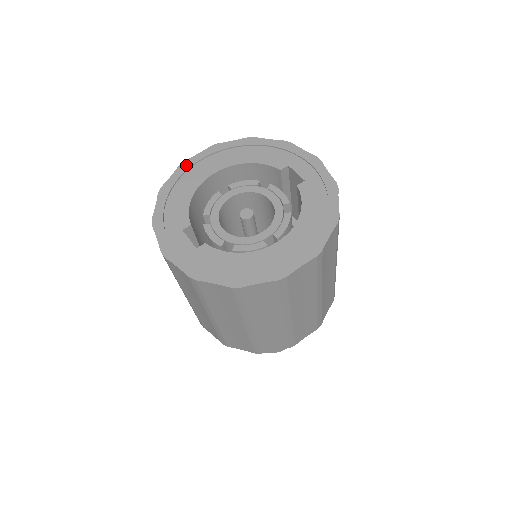
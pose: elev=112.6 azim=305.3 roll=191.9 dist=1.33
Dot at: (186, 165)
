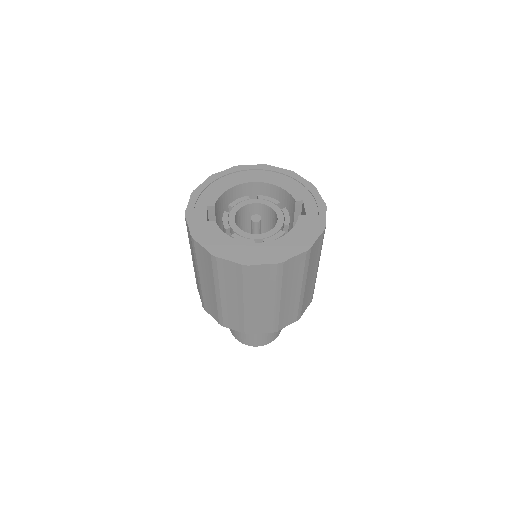
Dot at: (238, 168)
